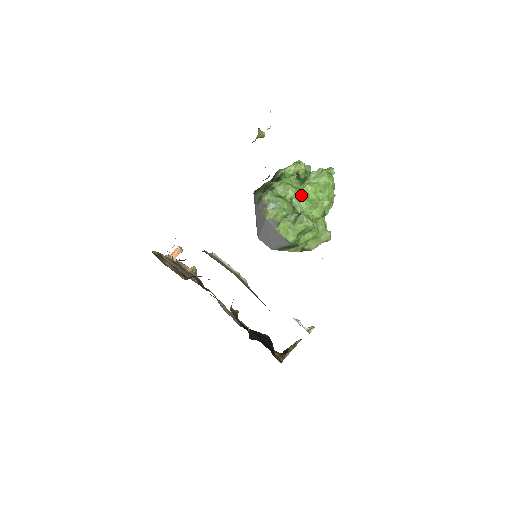
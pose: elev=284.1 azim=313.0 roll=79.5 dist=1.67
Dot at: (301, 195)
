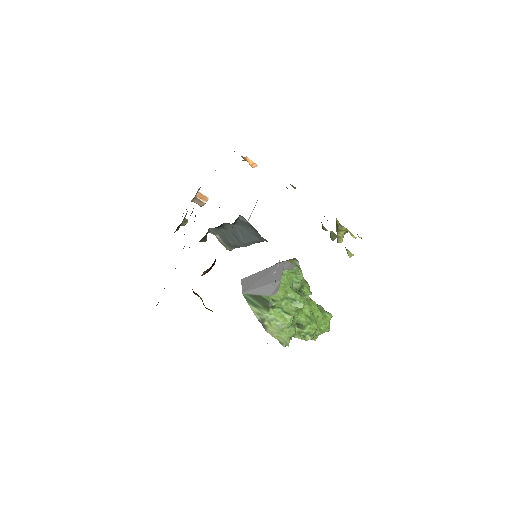
Dot at: (307, 298)
